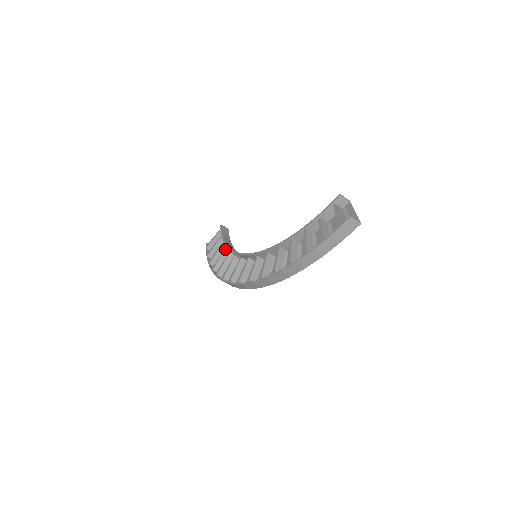
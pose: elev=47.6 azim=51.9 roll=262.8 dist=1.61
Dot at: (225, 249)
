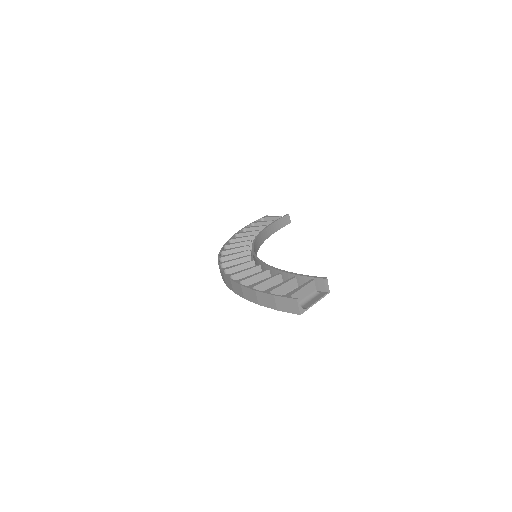
Dot at: occluded
